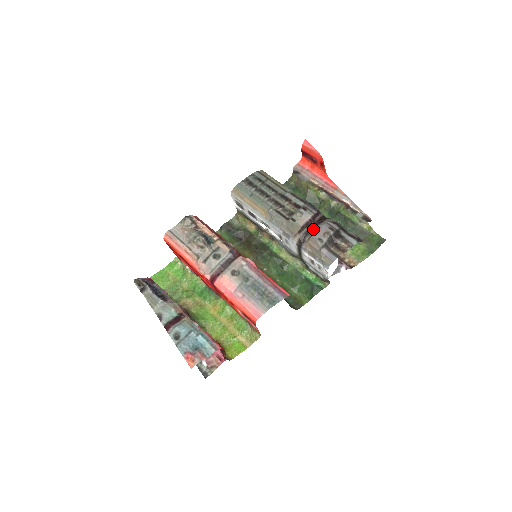
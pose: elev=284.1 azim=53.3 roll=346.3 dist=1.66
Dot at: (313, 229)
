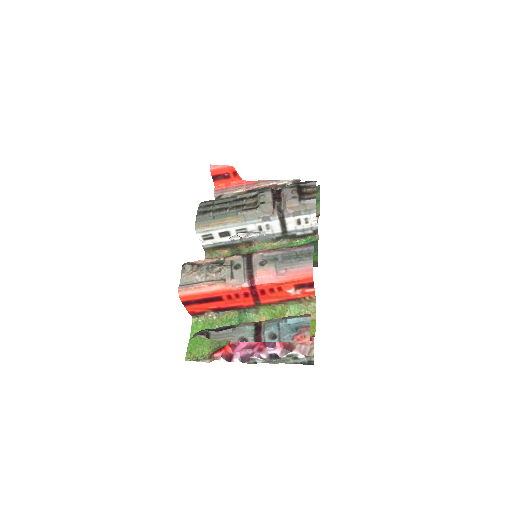
Dot at: (280, 198)
